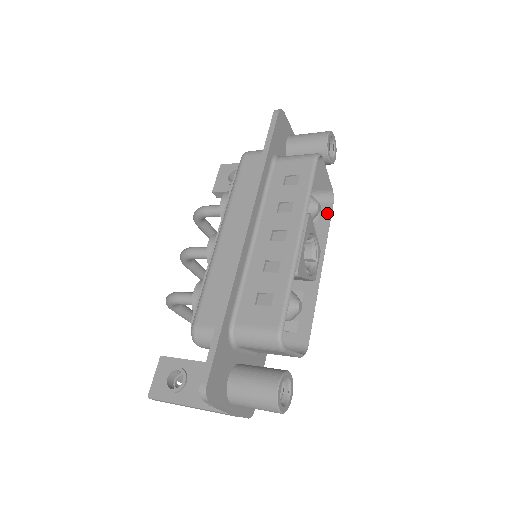
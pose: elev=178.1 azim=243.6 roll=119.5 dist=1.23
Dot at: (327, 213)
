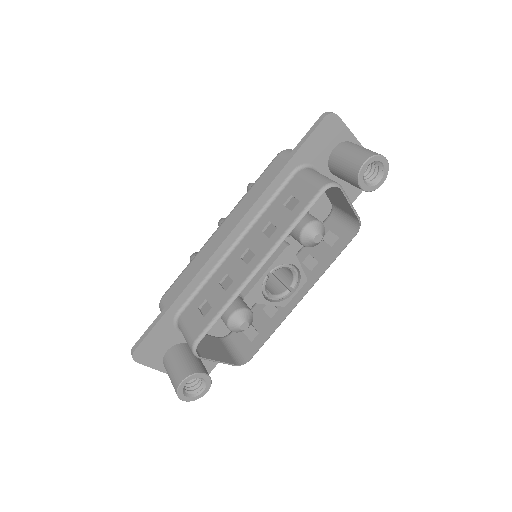
Dot at: (344, 242)
